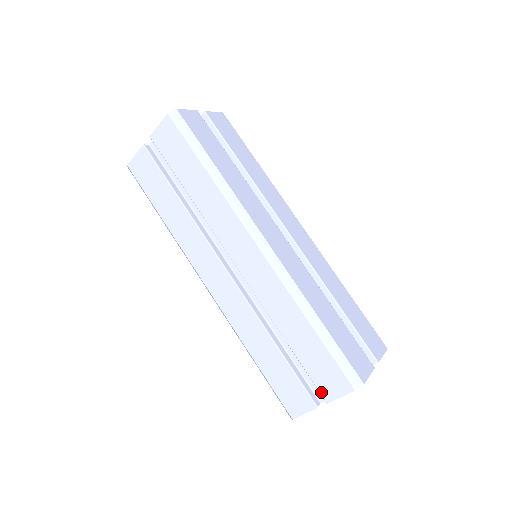
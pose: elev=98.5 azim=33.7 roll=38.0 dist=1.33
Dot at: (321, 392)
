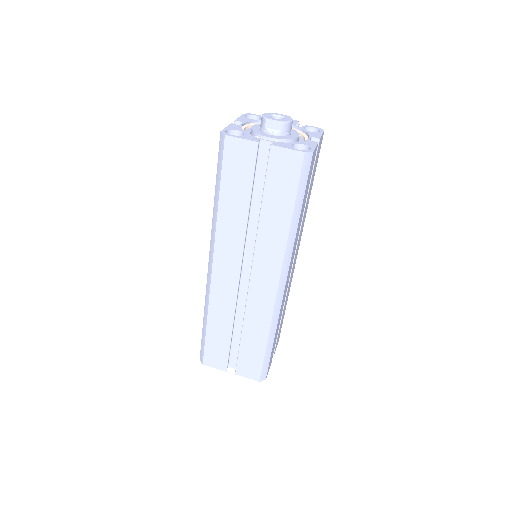
Dot at: (237, 369)
